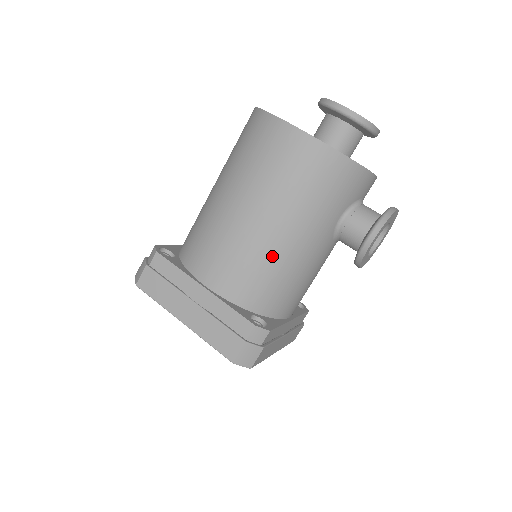
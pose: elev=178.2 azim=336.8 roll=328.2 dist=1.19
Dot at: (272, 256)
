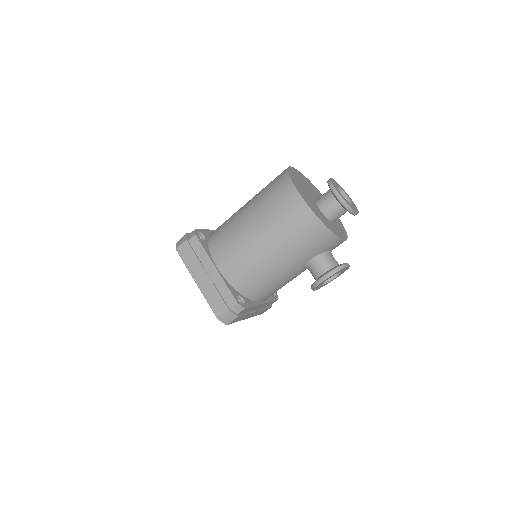
Dot at: (262, 266)
